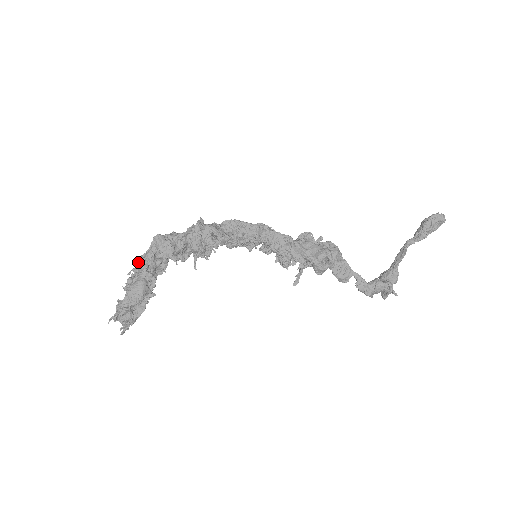
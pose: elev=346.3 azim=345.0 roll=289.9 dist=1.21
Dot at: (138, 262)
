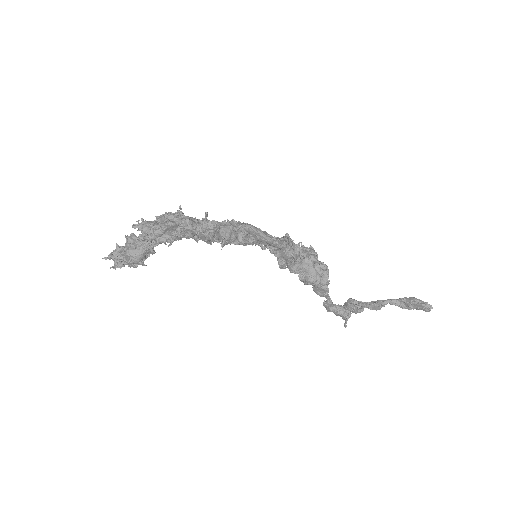
Dot at: (146, 225)
